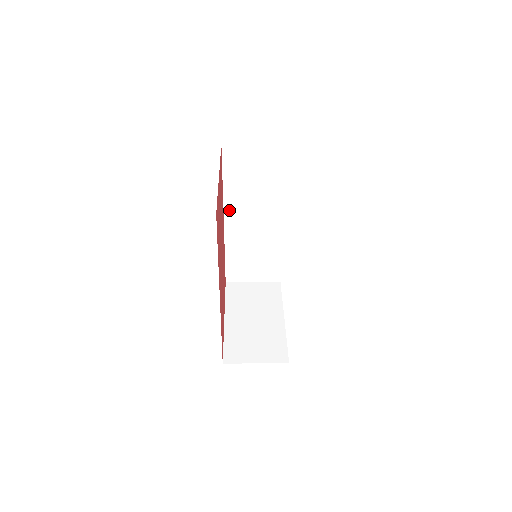
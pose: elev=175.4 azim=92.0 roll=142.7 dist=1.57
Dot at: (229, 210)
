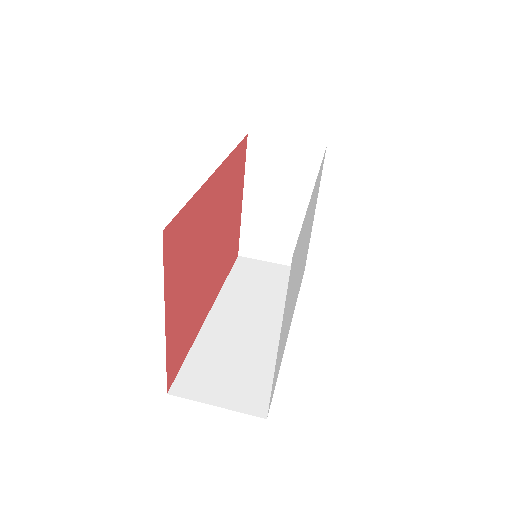
Dot at: occluded
